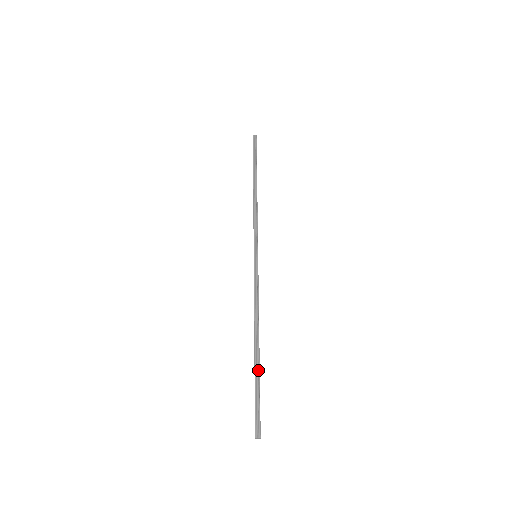
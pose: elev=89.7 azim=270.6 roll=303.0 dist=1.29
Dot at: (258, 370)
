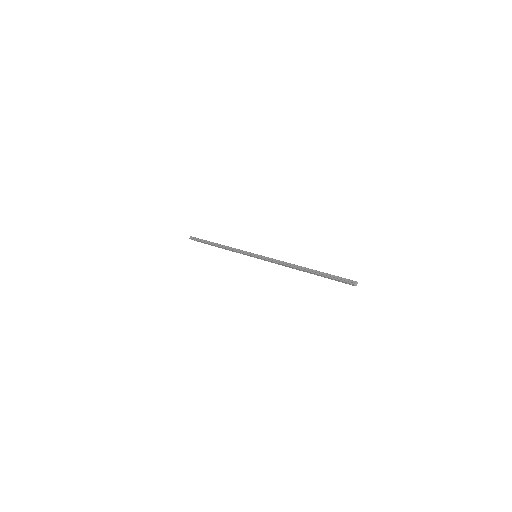
Dot at: (318, 272)
